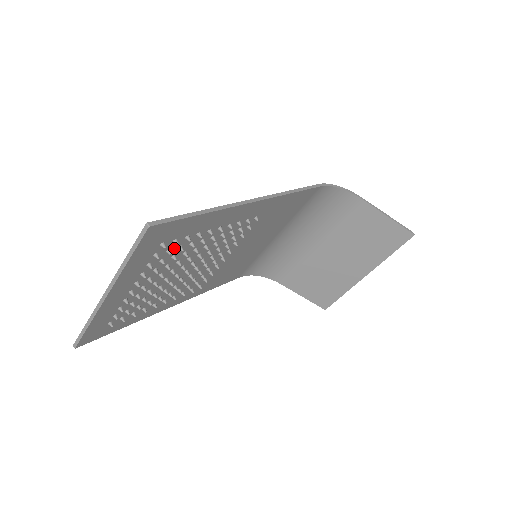
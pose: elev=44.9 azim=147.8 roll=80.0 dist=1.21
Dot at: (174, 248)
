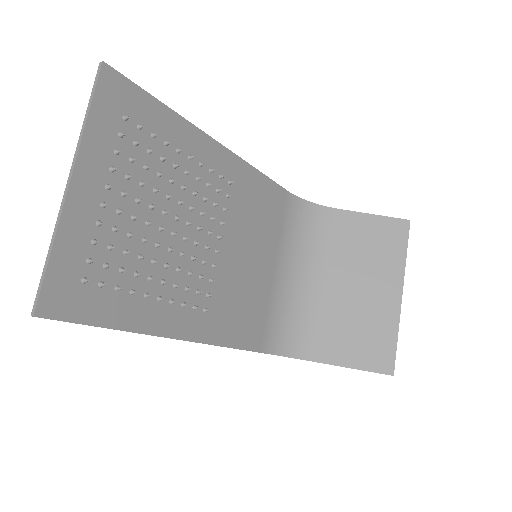
Dot at: (142, 147)
